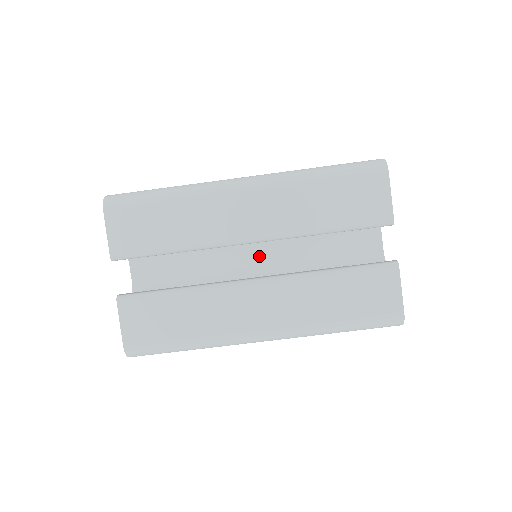
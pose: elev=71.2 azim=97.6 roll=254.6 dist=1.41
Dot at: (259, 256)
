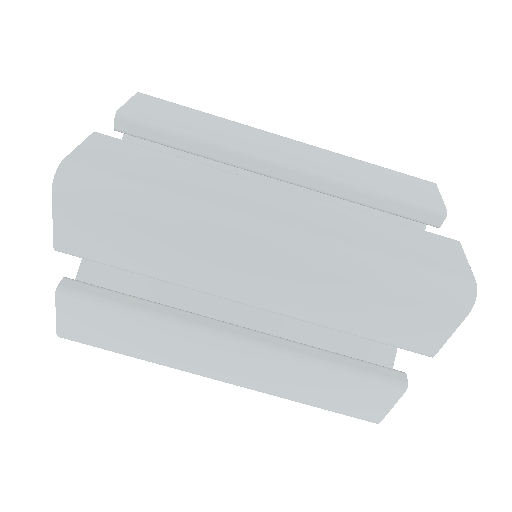
Dot at: occluded
